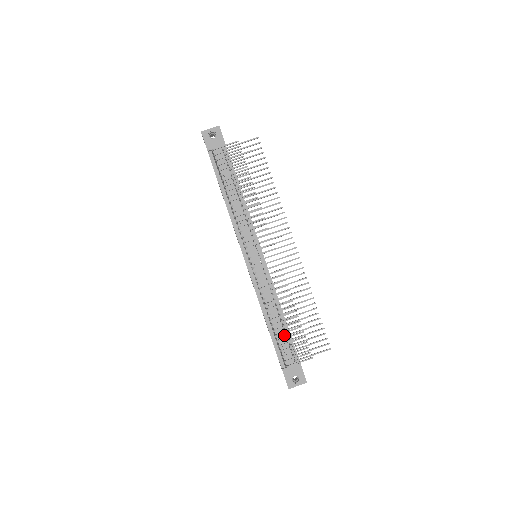
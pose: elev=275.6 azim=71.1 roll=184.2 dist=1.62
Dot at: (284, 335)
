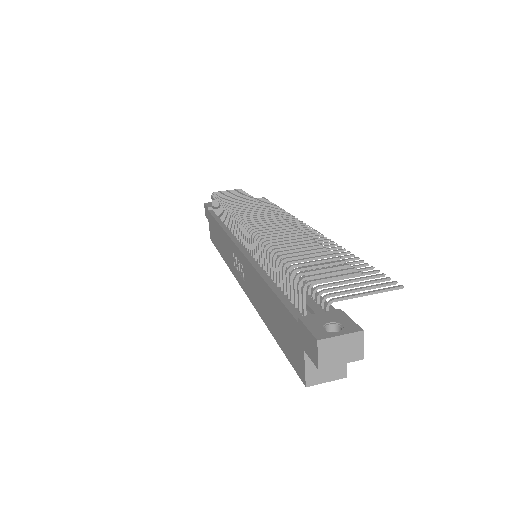
Dot at: occluded
